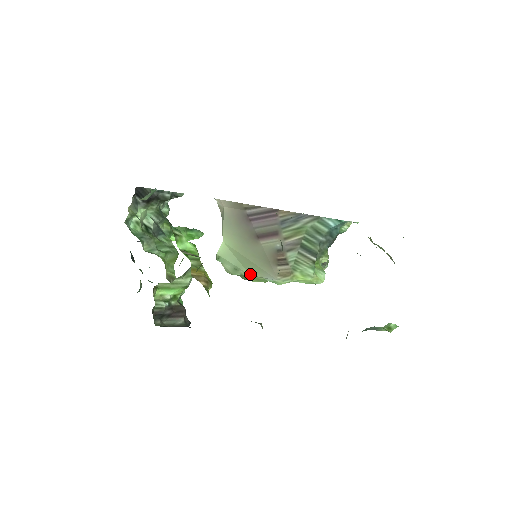
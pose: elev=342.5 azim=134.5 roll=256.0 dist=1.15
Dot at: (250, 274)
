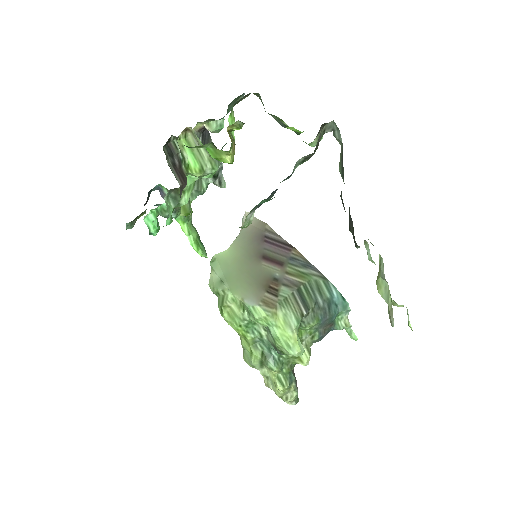
Dot at: (232, 292)
